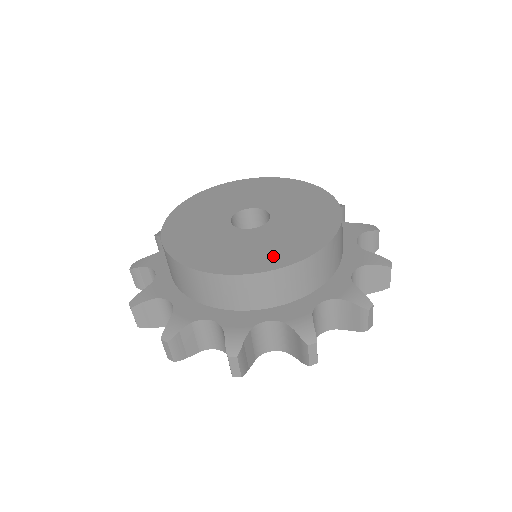
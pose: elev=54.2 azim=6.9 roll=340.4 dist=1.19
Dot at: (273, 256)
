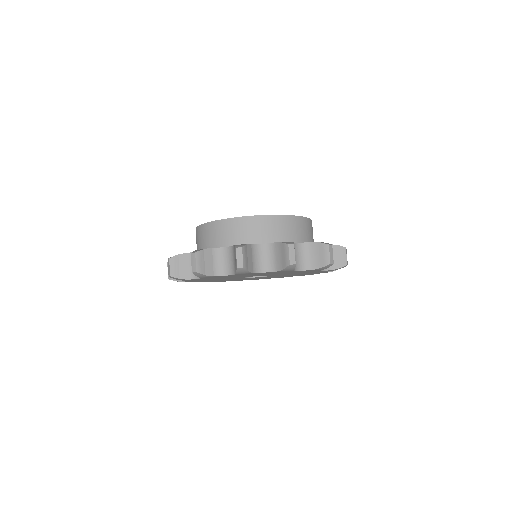
Dot at: occluded
